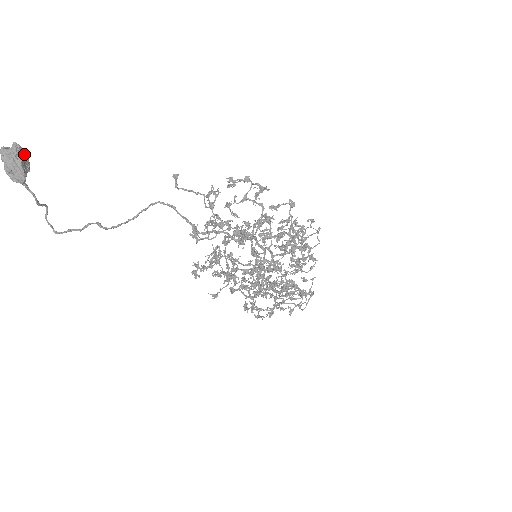
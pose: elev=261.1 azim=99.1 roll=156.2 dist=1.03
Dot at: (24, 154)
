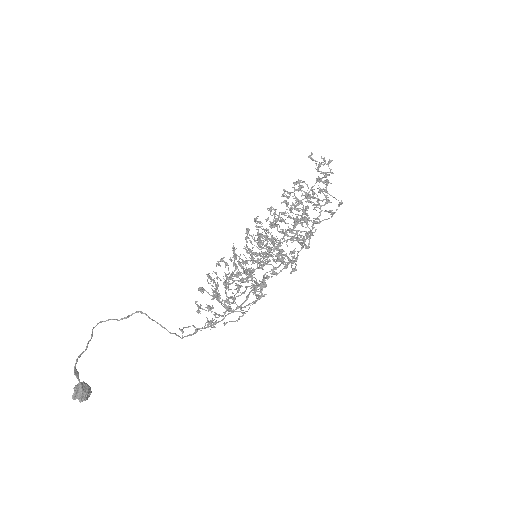
Dot at: (87, 398)
